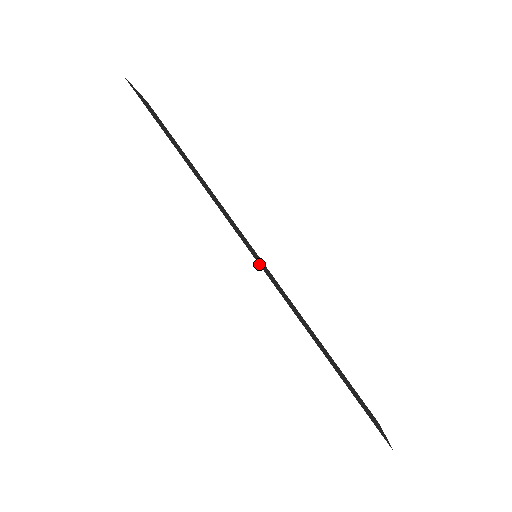
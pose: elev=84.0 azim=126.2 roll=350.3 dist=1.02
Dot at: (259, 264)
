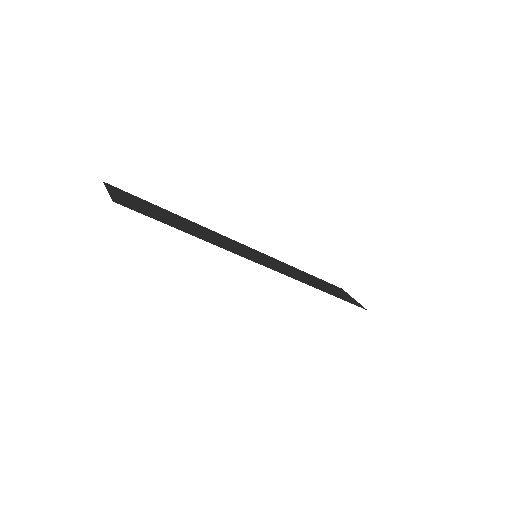
Dot at: (272, 269)
